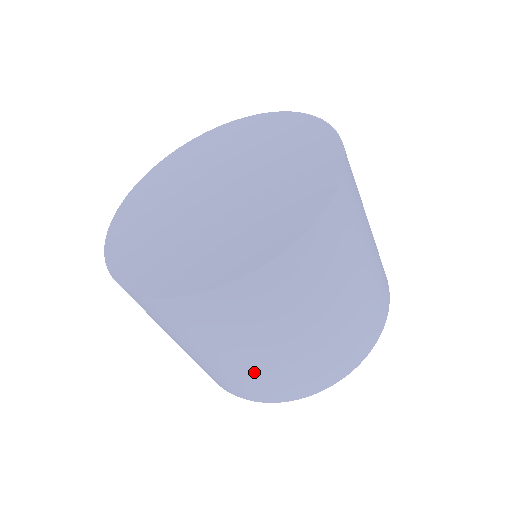
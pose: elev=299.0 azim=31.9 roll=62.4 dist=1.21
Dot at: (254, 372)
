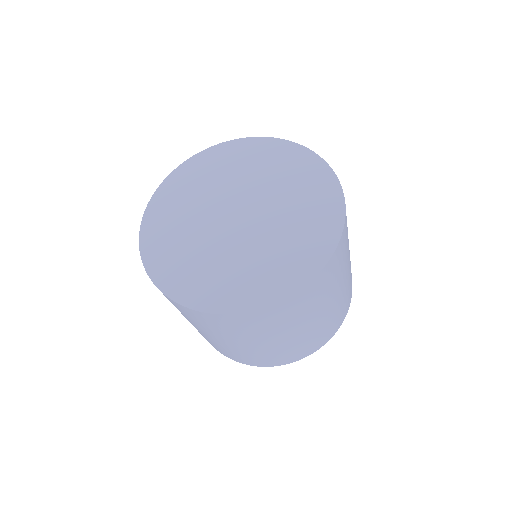
Dot at: (288, 346)
